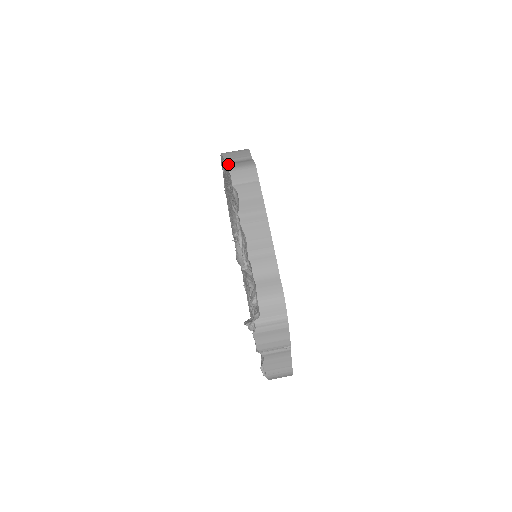
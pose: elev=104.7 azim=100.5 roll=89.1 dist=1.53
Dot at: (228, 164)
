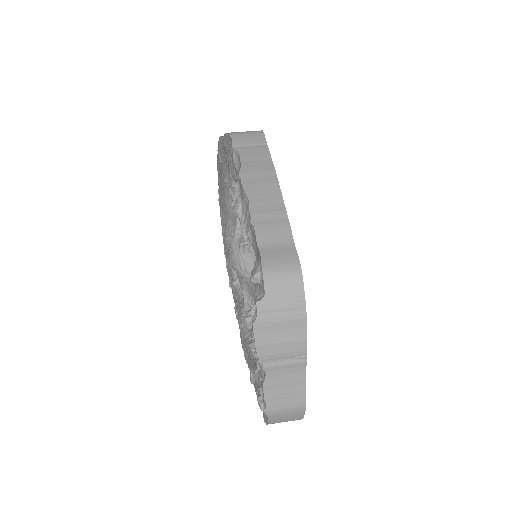
Dot at: occluded
